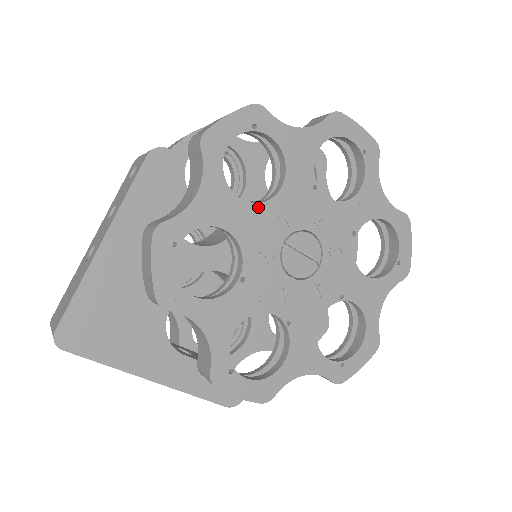
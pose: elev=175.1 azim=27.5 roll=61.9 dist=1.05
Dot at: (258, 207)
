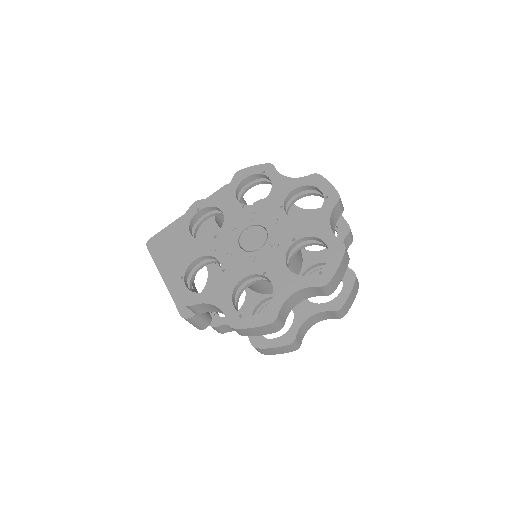
Dot at: (244, 207)
